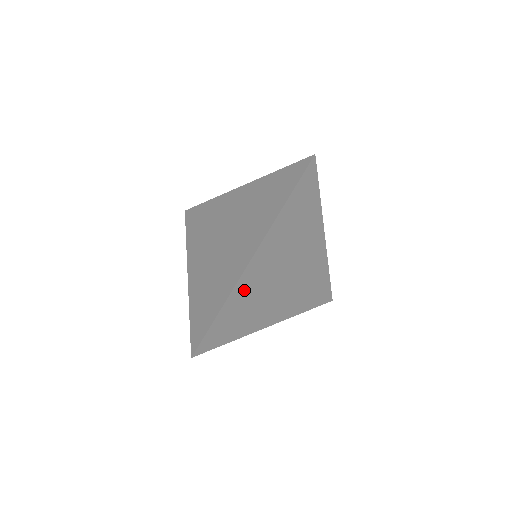
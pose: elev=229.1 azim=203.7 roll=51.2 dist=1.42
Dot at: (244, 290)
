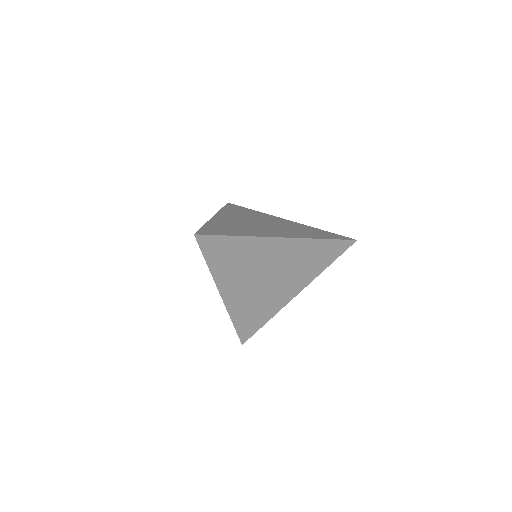
Dot at: (255, 247)
